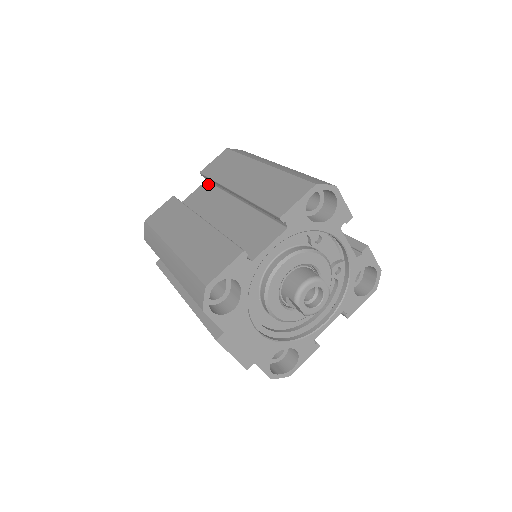
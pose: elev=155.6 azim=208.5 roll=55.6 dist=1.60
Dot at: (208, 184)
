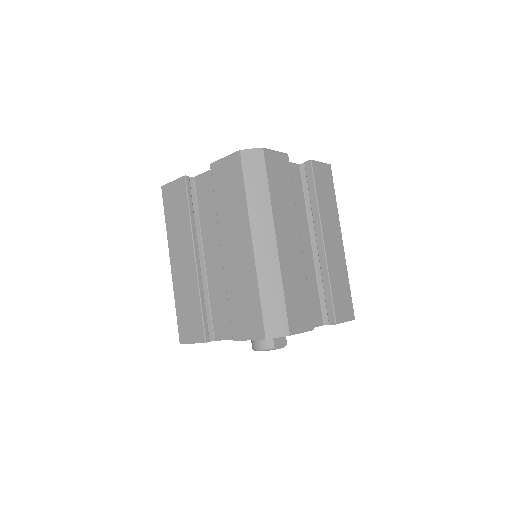
Dot at: occluded
